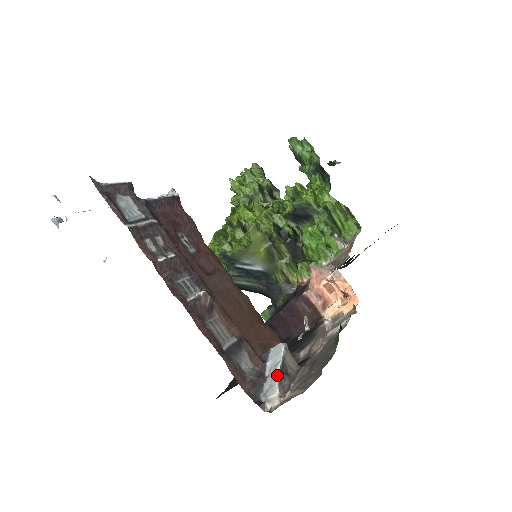
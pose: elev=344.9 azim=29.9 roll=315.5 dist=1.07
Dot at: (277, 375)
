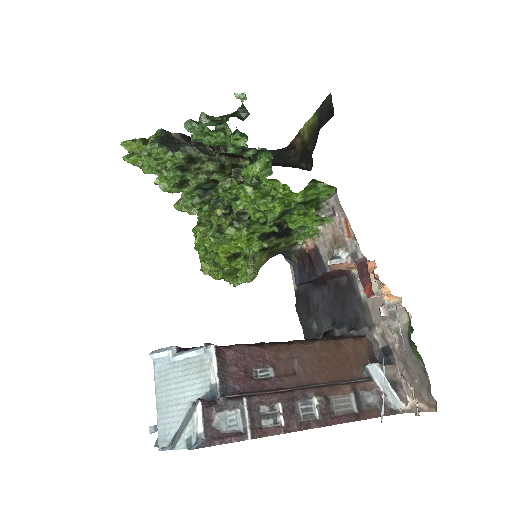
Dot at: (395, 395)
